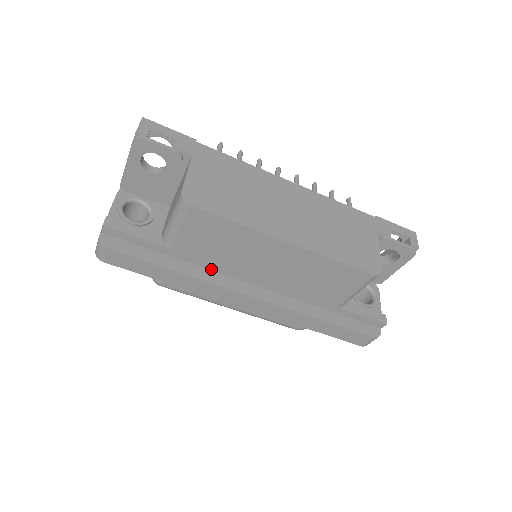
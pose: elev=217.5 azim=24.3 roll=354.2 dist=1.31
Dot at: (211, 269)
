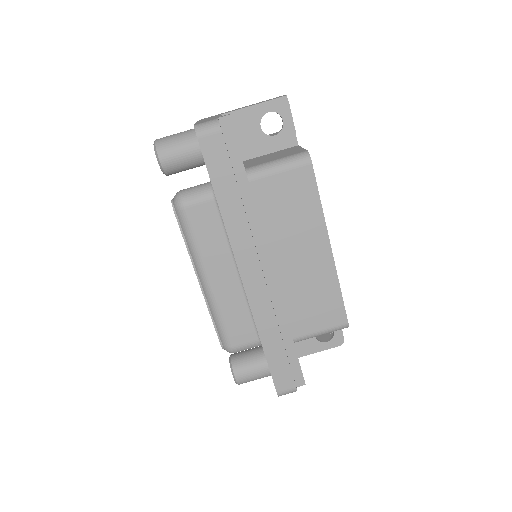
Dot at: (251, 226)
